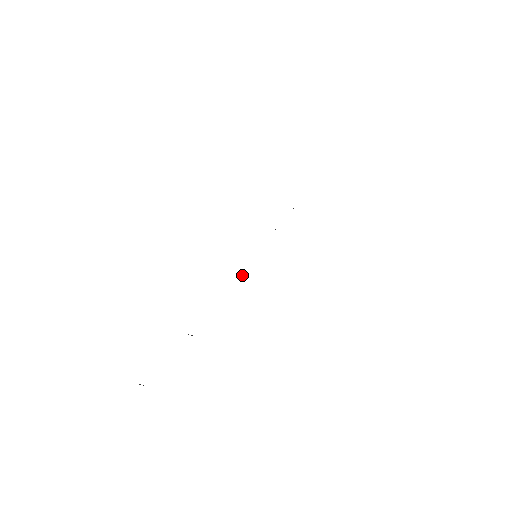
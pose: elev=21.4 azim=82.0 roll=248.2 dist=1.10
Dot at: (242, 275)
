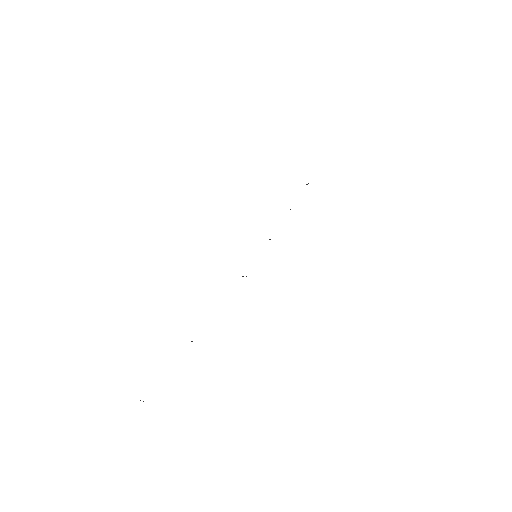
Dot at: (243, 276)
